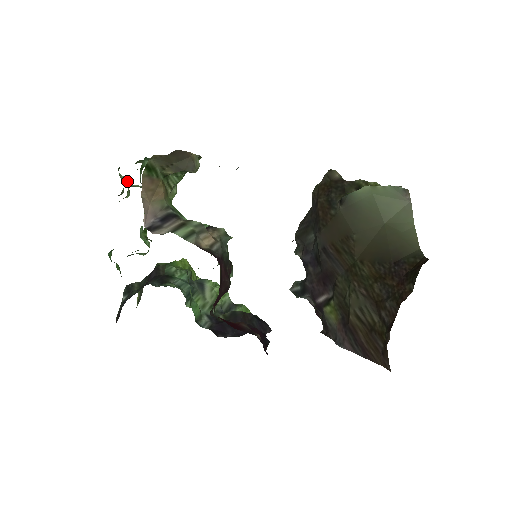
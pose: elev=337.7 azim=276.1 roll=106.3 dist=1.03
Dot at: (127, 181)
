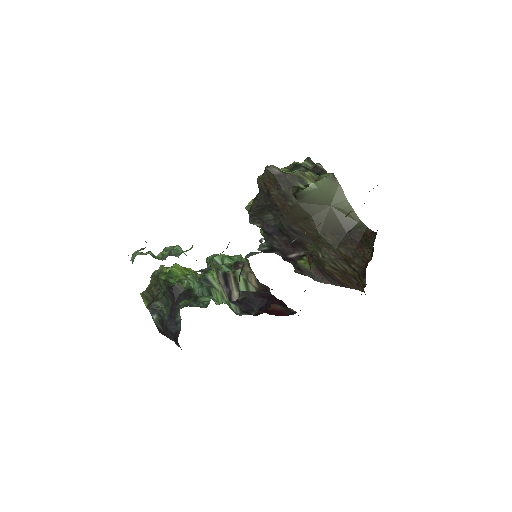
Dot at: (152, 254)
